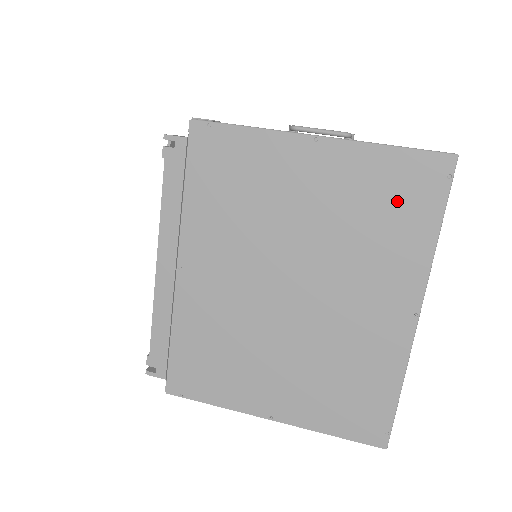
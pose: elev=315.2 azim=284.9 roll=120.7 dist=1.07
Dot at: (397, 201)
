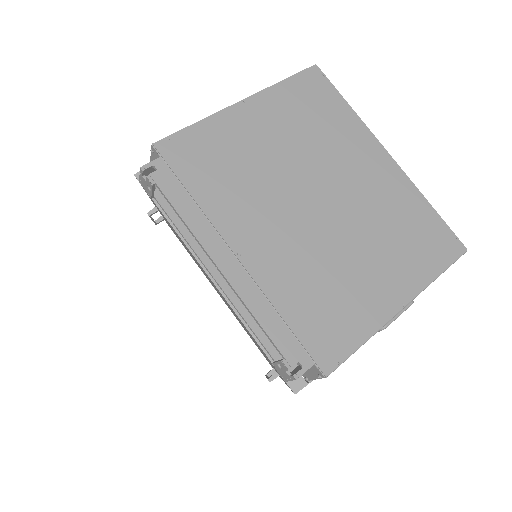
Dot at: (315, 104)
